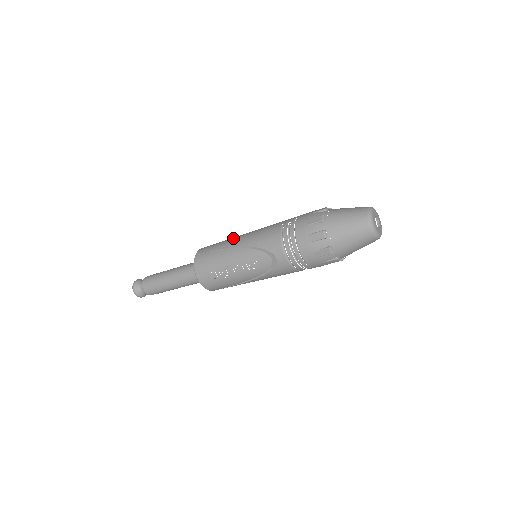
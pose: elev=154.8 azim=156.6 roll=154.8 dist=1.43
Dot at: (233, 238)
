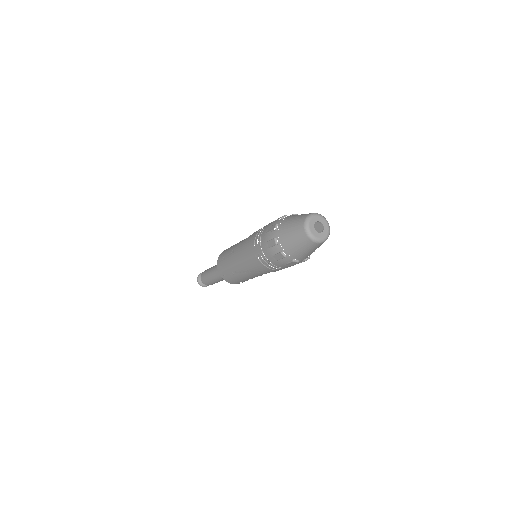
Dot at: (232, 264)
